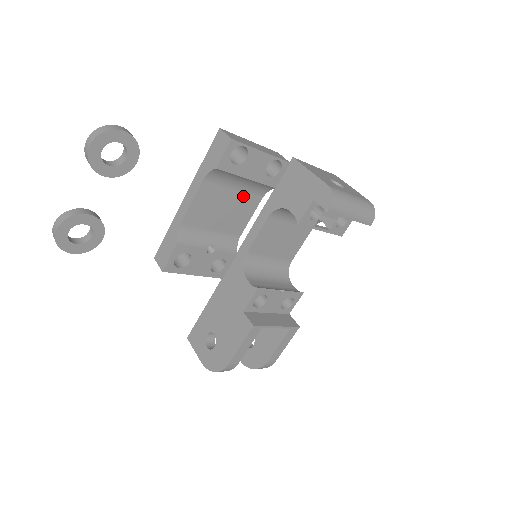
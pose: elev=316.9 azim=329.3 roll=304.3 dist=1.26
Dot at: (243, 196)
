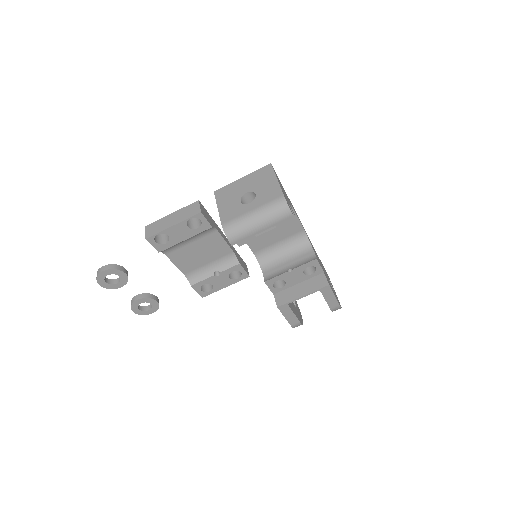
Dot at: (202, 240)
